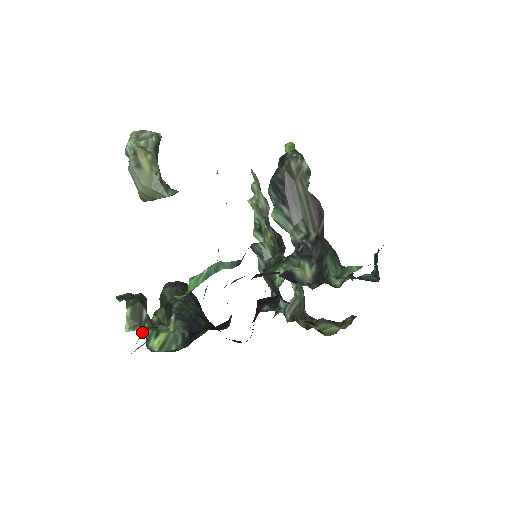
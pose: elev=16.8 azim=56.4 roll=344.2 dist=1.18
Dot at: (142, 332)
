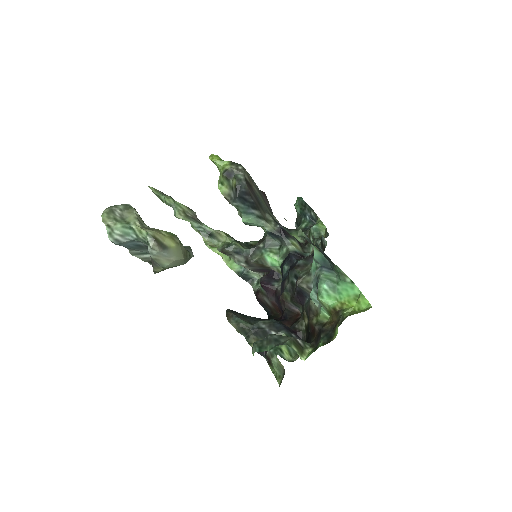
Dot at: (272, 358)
